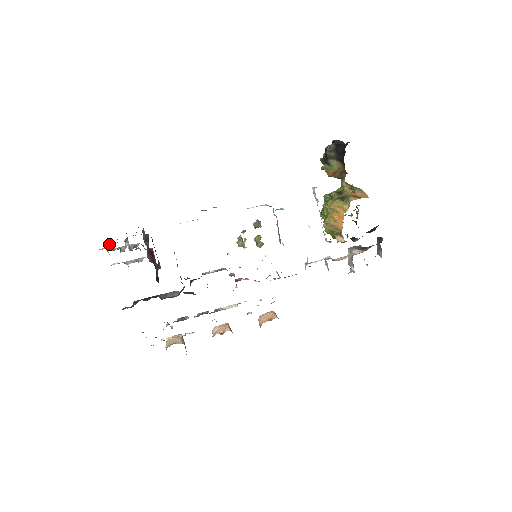
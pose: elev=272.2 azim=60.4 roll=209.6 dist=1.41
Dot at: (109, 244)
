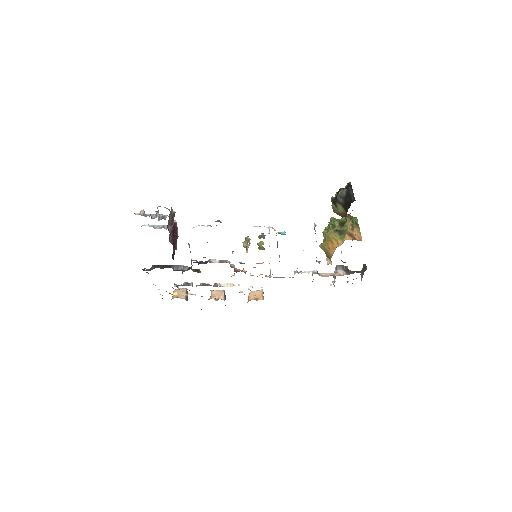
Dot at: (143, 211)
